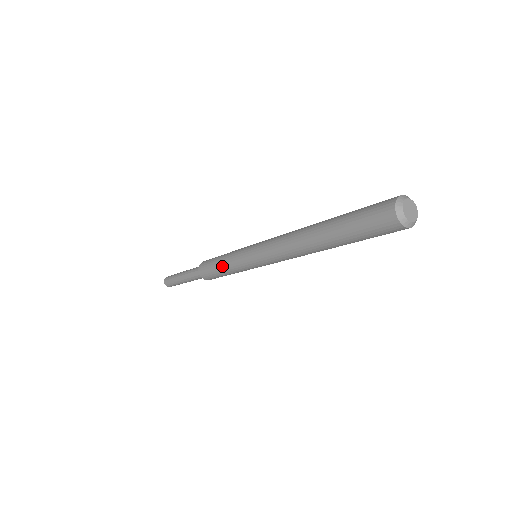
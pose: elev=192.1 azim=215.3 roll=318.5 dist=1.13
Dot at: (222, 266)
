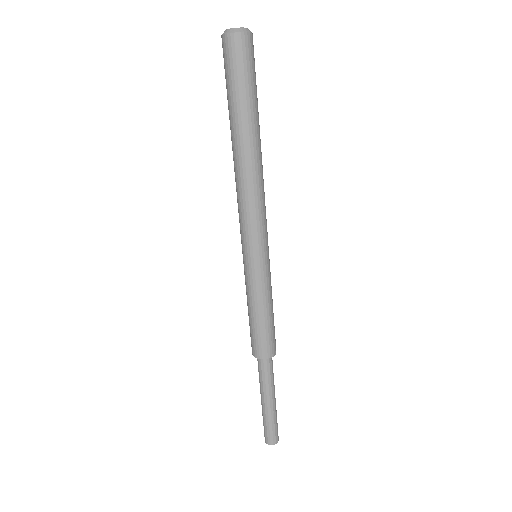
Dot at: (250, 308)
